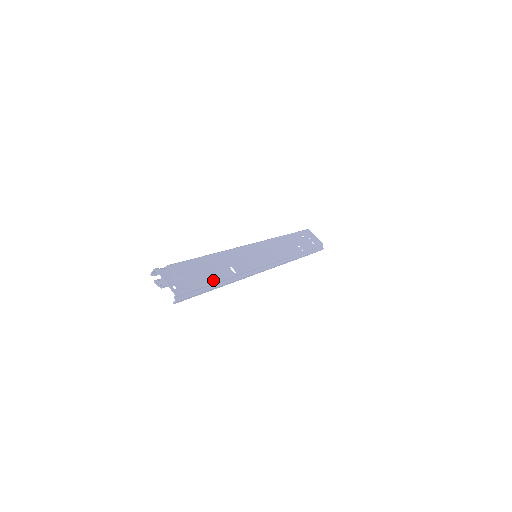
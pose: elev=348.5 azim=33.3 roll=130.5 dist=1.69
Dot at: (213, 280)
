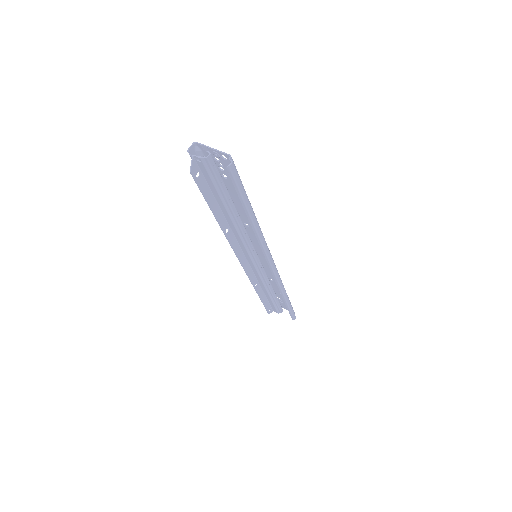
Dot at: occluded
